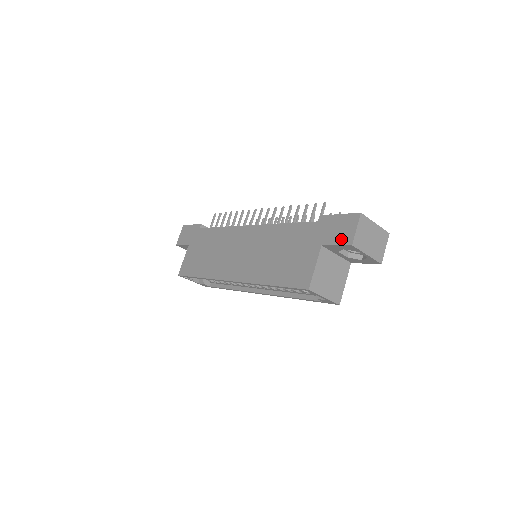
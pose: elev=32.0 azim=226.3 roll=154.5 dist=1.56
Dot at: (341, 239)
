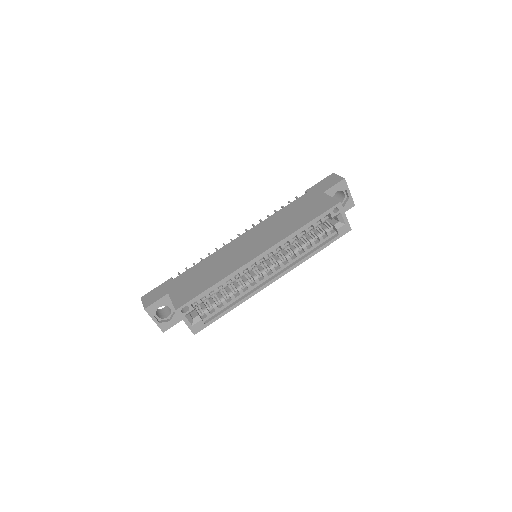
Dot at: (334, 182)
